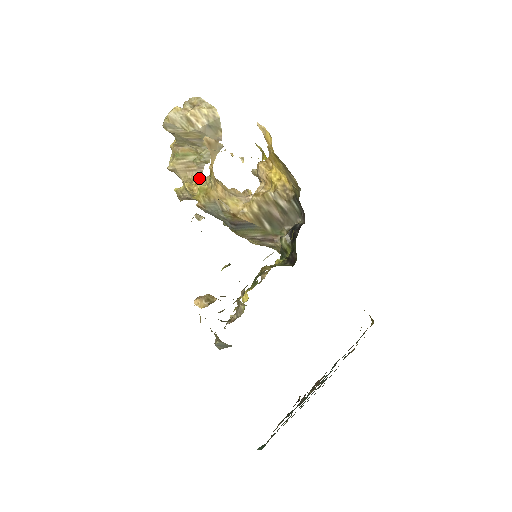
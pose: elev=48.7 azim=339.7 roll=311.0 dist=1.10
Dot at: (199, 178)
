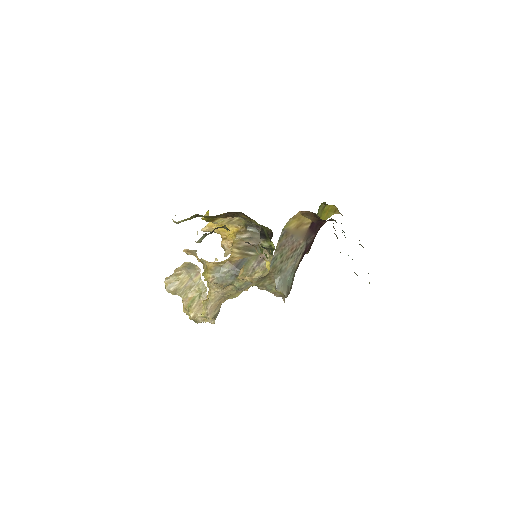
Dot at: occluded
